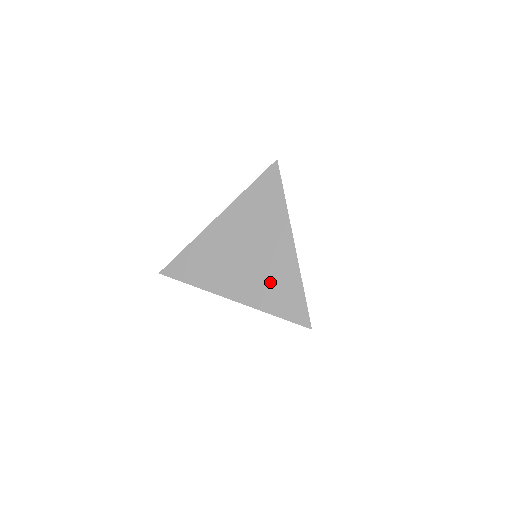
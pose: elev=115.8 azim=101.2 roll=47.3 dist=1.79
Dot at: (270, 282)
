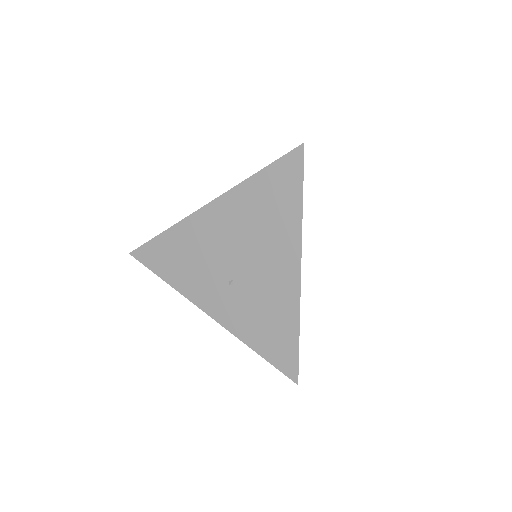
Dot at: occluded
